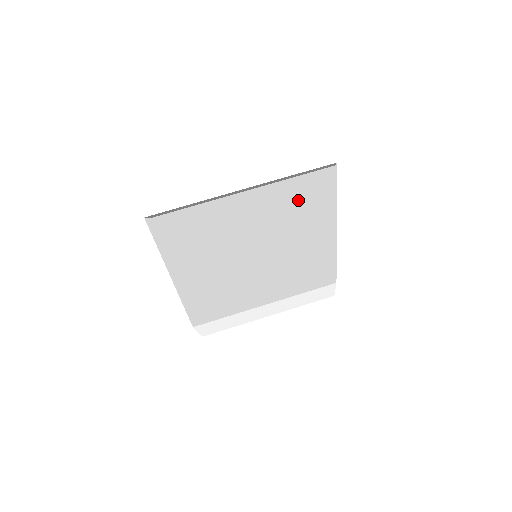
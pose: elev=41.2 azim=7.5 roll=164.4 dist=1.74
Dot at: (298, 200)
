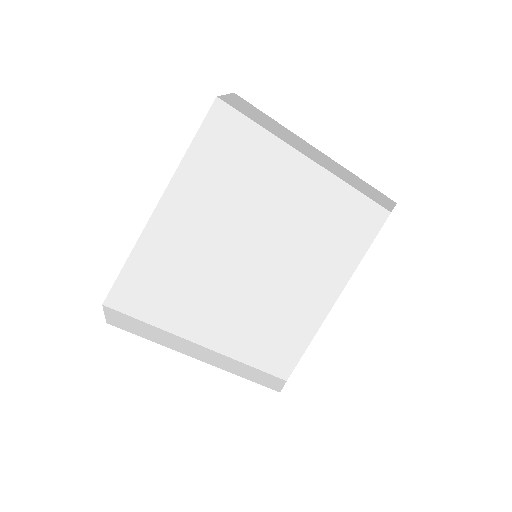
Dot at: (338, 222)
